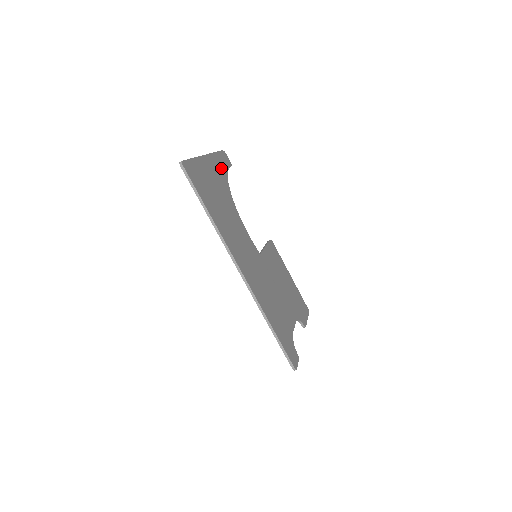
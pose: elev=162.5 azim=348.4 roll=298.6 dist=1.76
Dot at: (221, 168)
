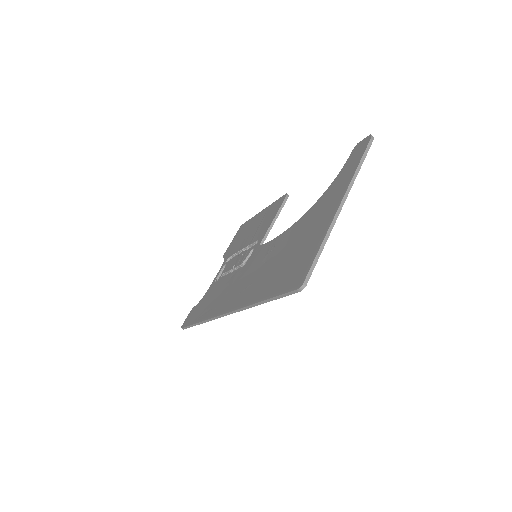
Dot at: occluded
